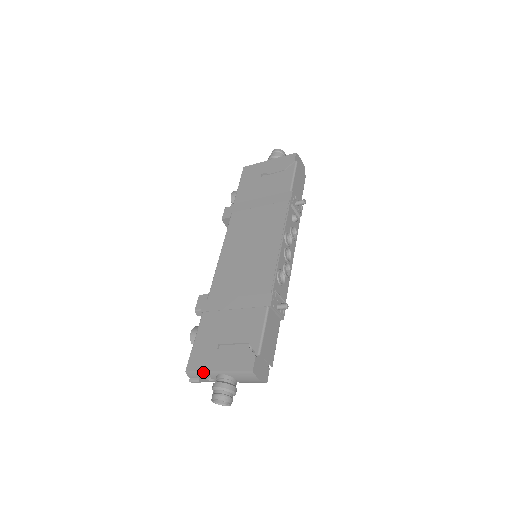
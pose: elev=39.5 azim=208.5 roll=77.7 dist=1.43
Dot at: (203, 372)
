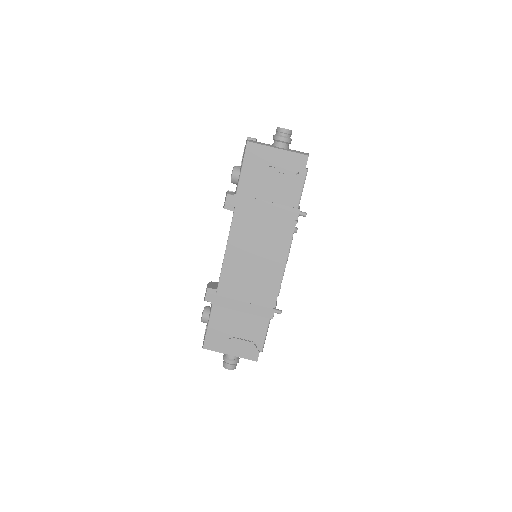
Dot at: occluded
